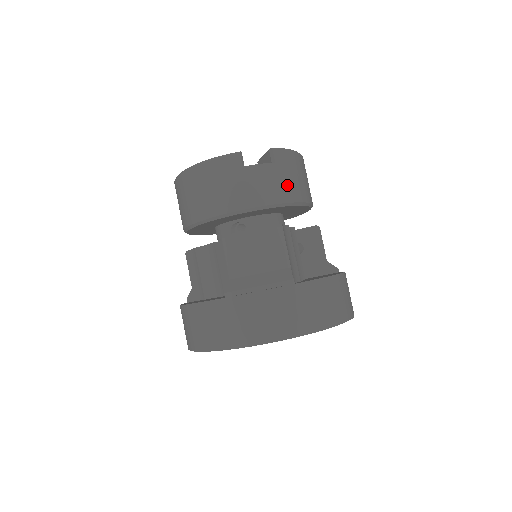
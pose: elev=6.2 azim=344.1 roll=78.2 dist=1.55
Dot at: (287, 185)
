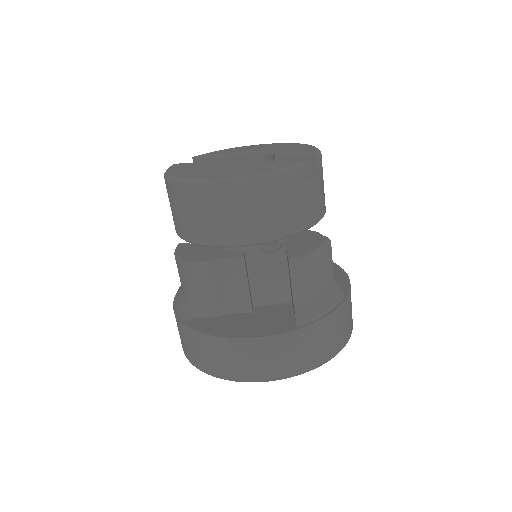
Dot at: occluded
